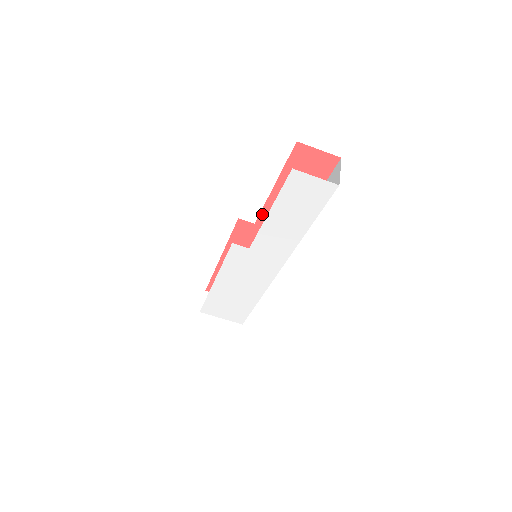
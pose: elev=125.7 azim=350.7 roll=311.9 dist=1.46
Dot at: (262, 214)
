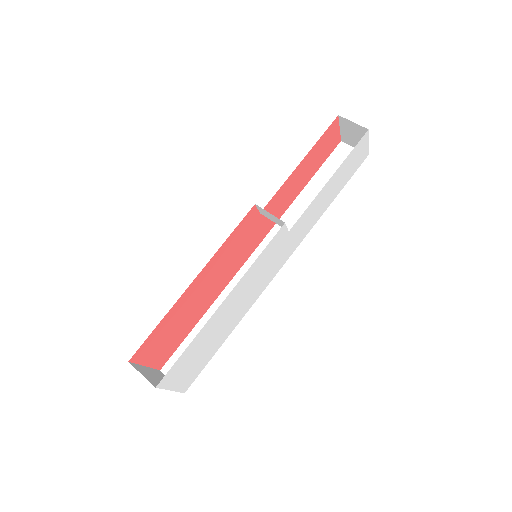
Dot at: (273, 199)
